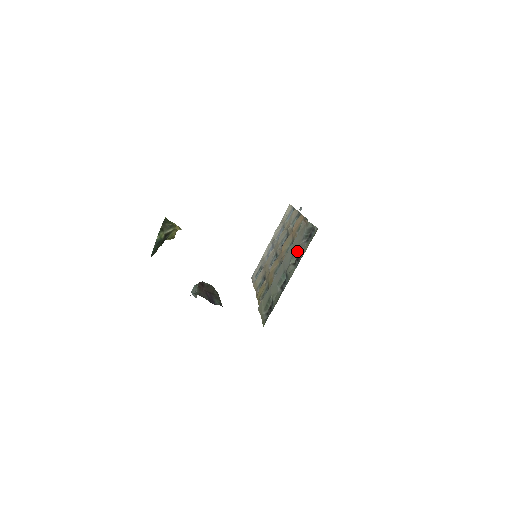
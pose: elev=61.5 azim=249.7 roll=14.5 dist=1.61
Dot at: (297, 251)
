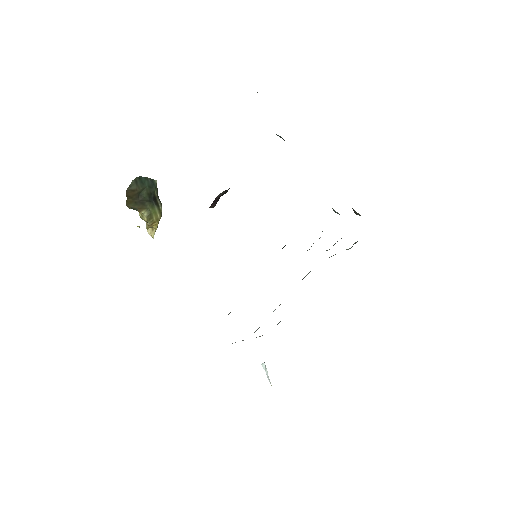
Dot at: (327, 250)
